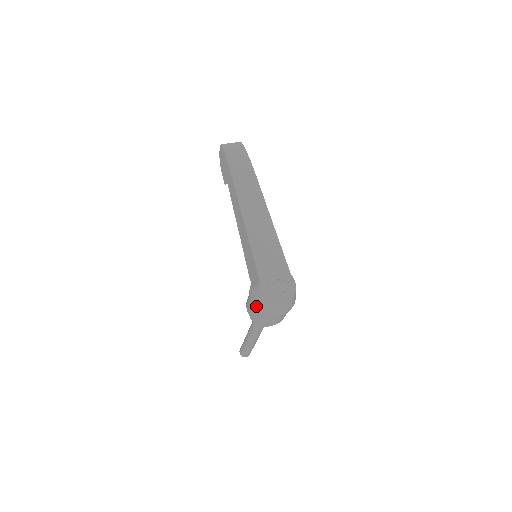
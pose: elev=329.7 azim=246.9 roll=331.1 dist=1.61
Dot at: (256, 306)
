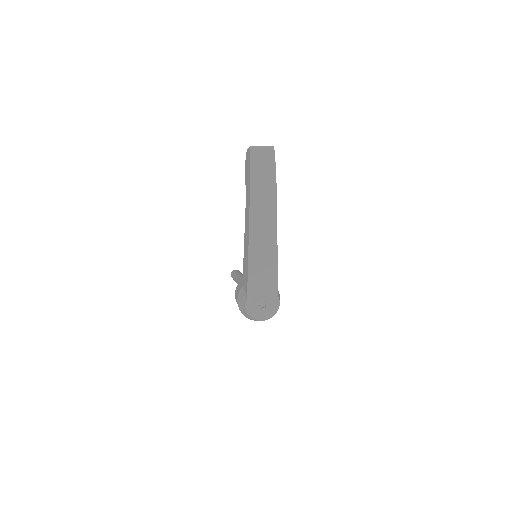
Dot at: (240, 310)
